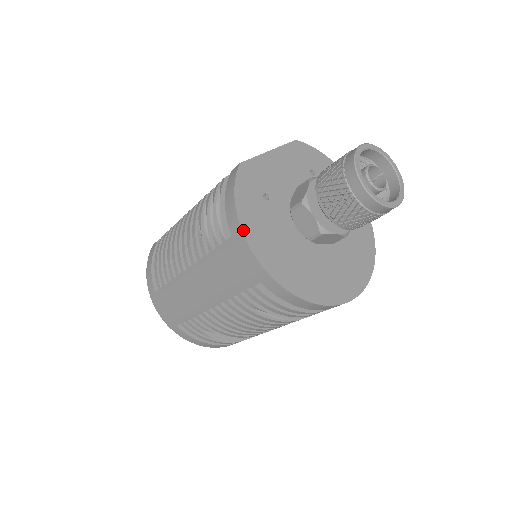
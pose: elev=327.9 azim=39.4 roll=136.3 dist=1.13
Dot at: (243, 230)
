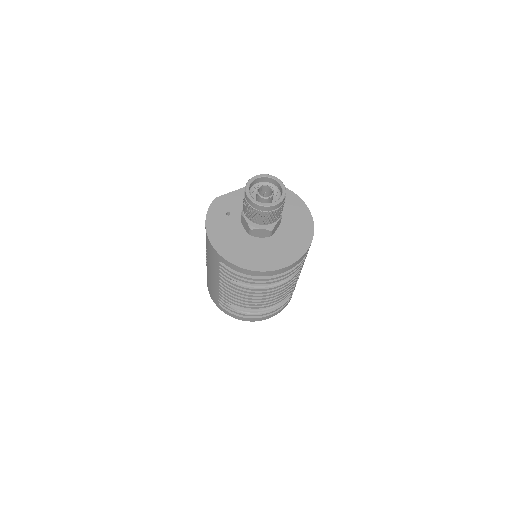
Dot at: (207, 231)
